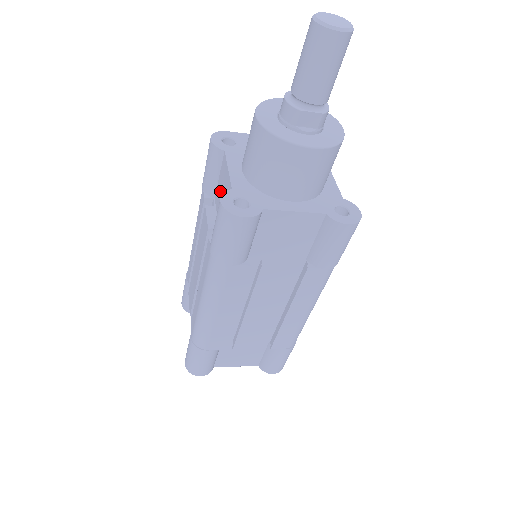
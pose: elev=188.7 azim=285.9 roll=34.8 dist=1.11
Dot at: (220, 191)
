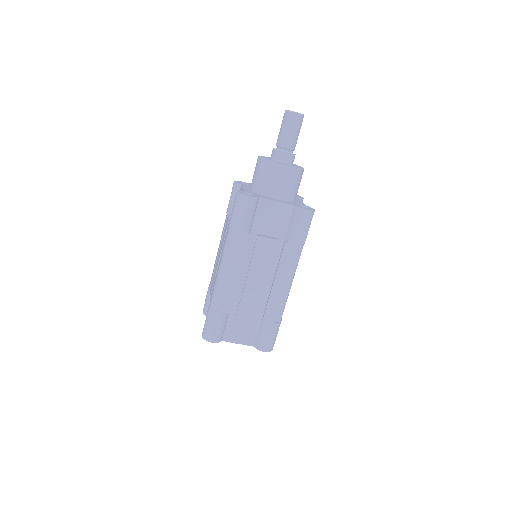
Dot at: occluded
